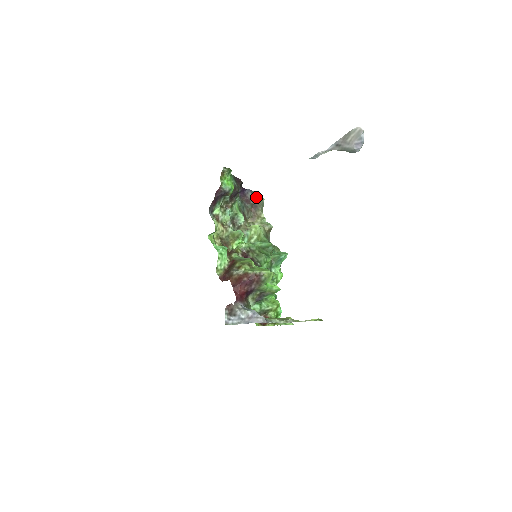
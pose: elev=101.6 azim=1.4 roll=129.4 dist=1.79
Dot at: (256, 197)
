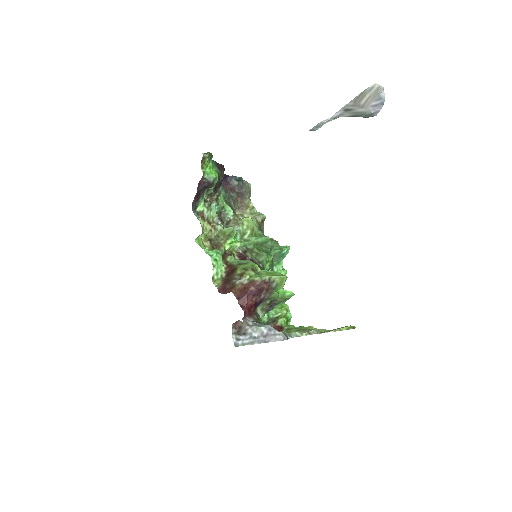
Dot at: (241, 183)
